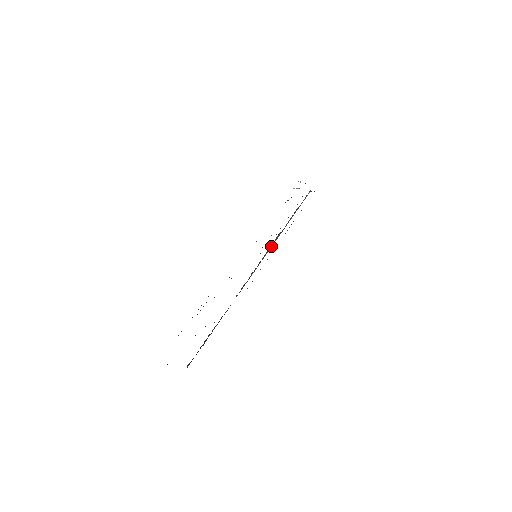
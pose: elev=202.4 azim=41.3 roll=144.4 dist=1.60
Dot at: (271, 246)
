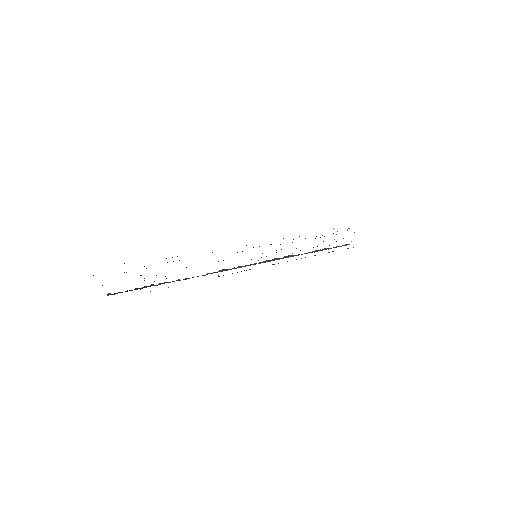
Dot at: (276, 259)
